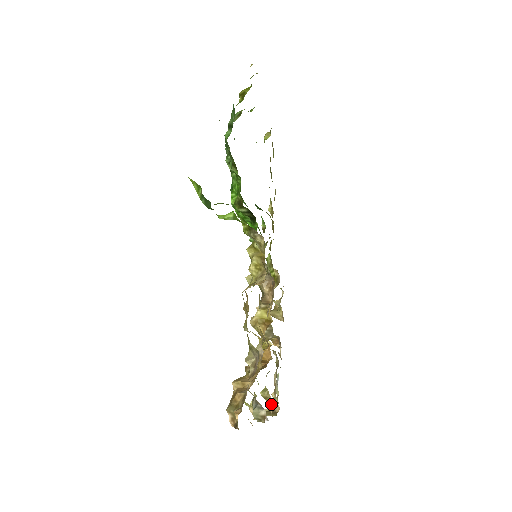
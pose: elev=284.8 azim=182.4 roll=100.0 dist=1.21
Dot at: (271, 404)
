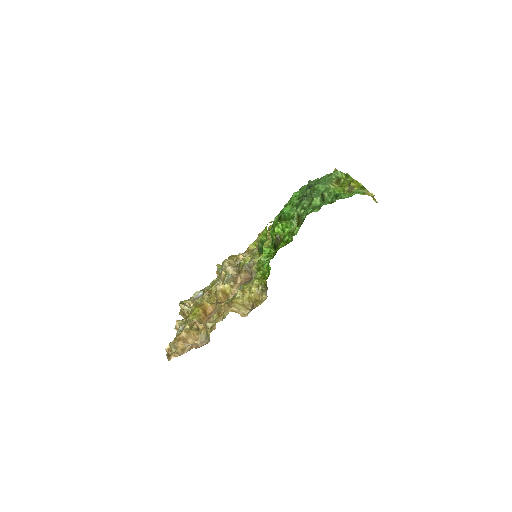
Dot at: occluded
